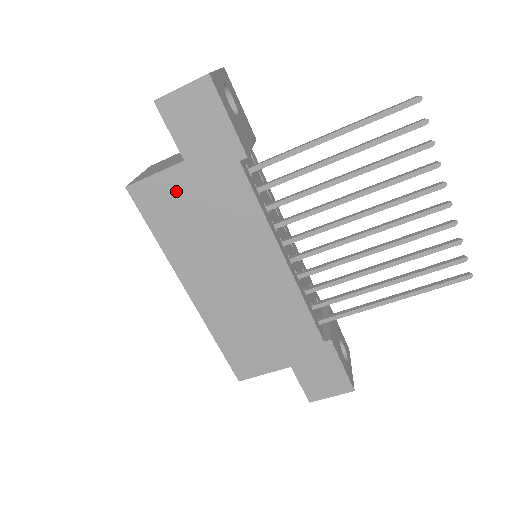
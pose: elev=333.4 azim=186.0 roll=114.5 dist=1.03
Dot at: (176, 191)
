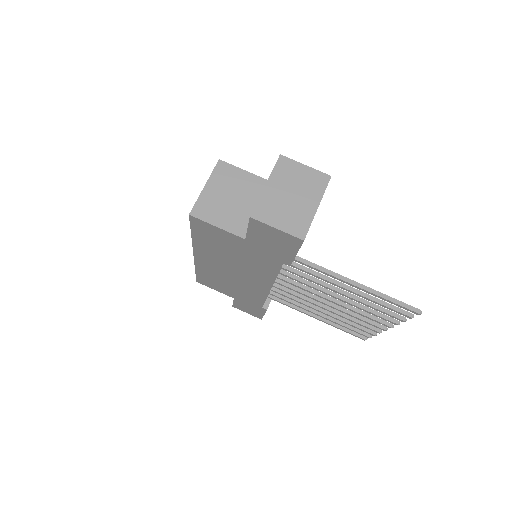
Dot at: (226, 239)
